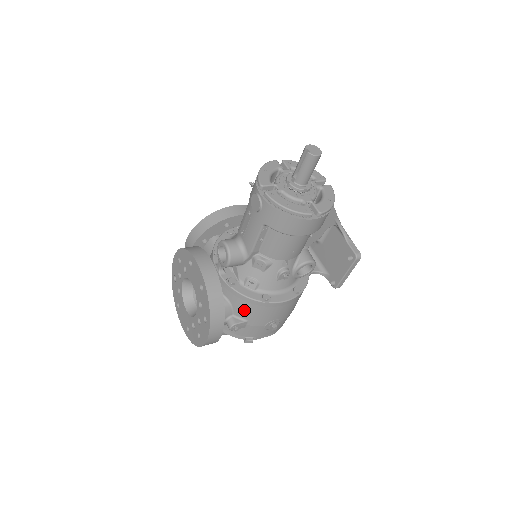
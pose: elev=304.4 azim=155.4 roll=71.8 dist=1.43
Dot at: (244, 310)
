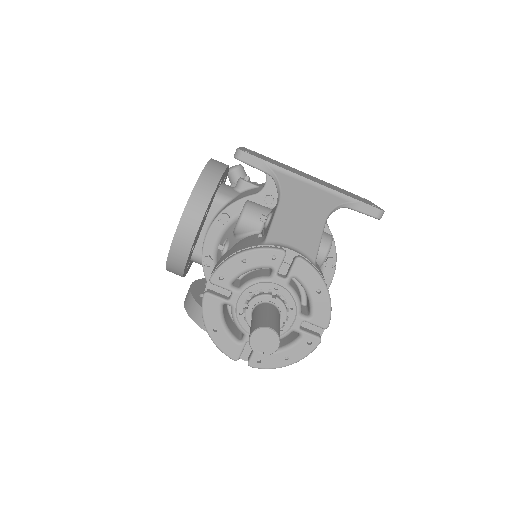
Dot at: occluded
